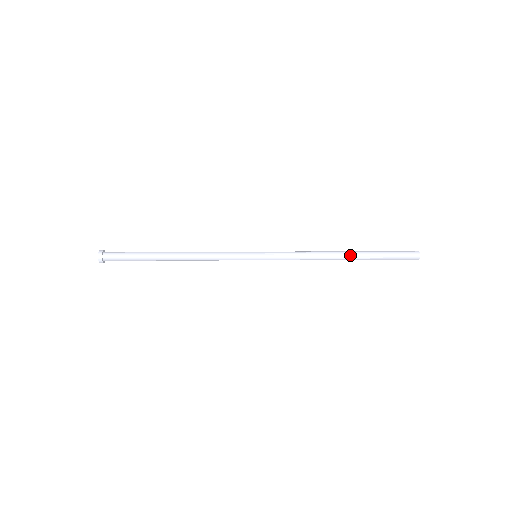
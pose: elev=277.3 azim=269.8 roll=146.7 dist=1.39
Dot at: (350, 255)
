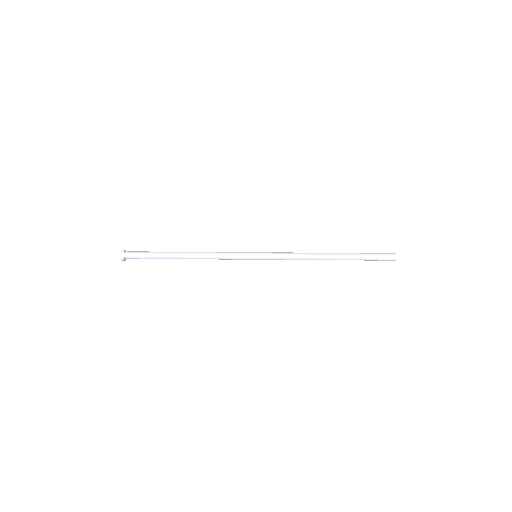
Dot at: (337, 257)
